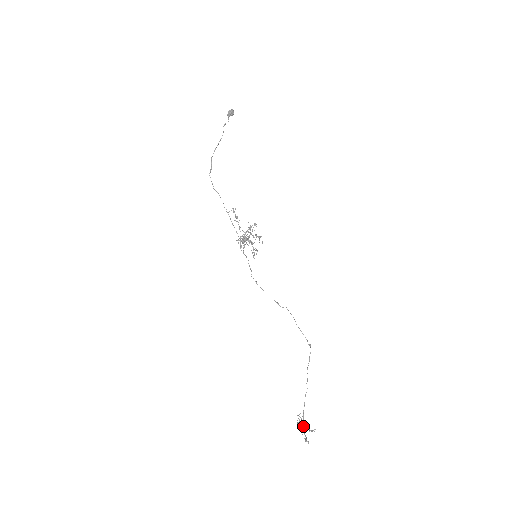
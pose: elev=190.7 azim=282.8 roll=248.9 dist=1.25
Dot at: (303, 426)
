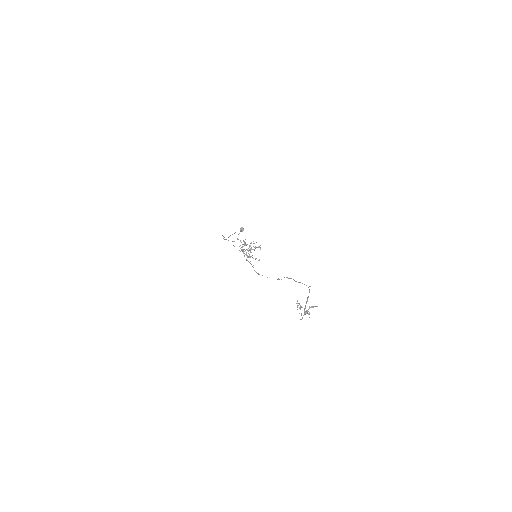
Dot at: (304, 312)
